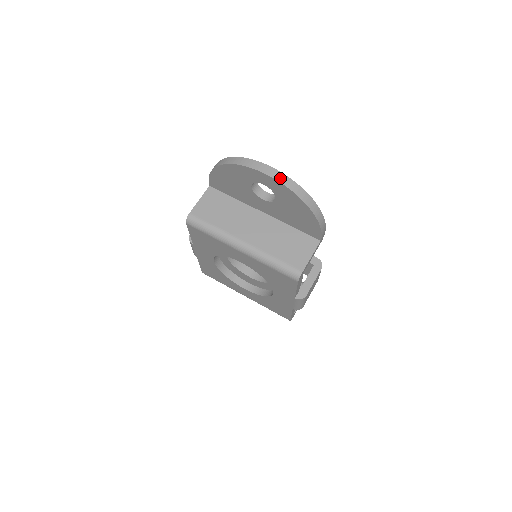
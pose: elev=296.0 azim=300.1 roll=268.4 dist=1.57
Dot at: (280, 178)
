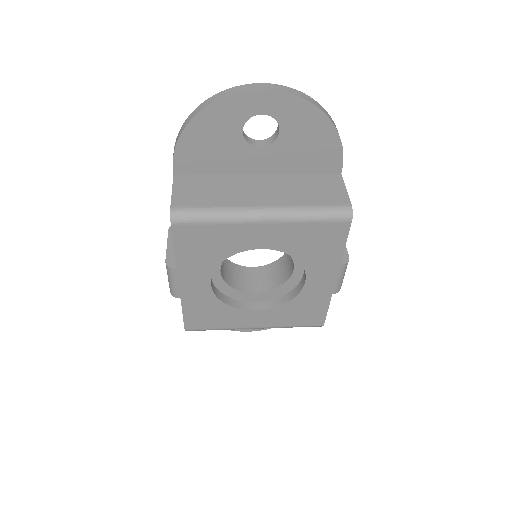
Dot at: (285, 90)
